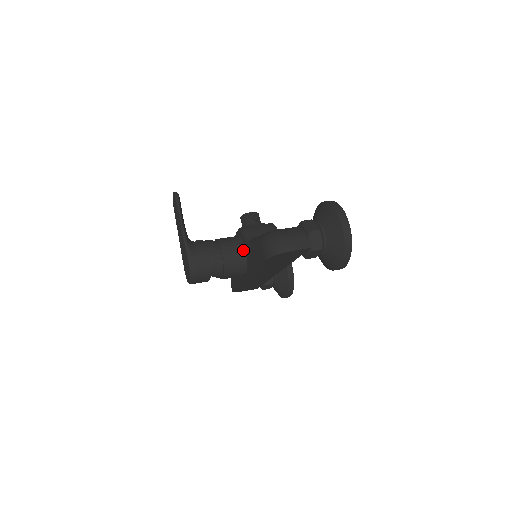
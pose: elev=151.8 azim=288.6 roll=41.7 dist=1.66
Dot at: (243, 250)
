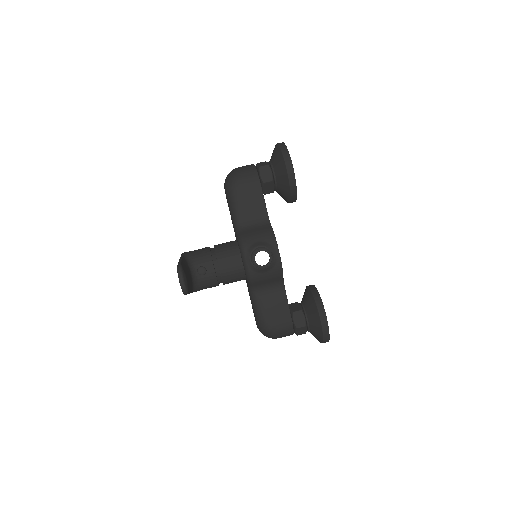
Dot at: occluded
